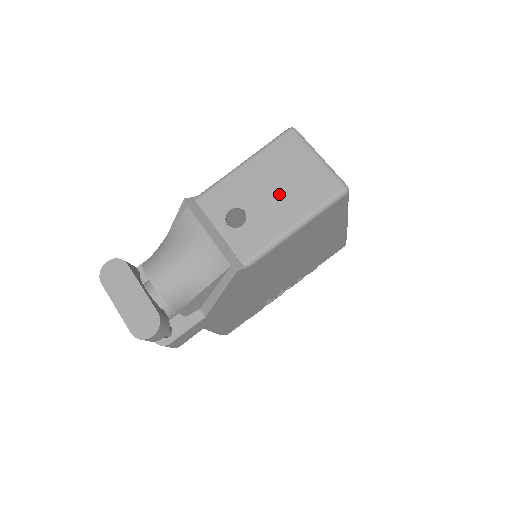
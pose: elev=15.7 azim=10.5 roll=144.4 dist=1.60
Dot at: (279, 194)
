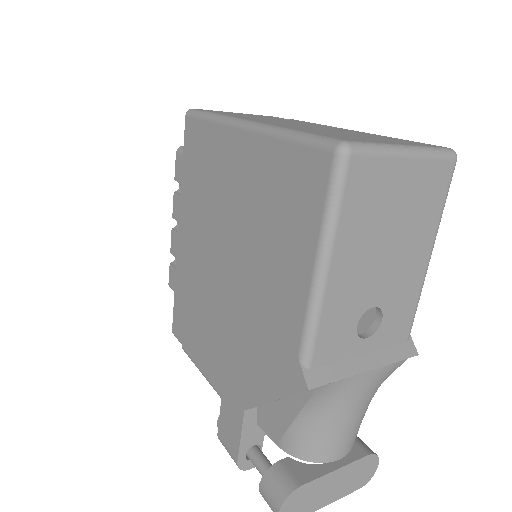
Dot at: (396, 248)
